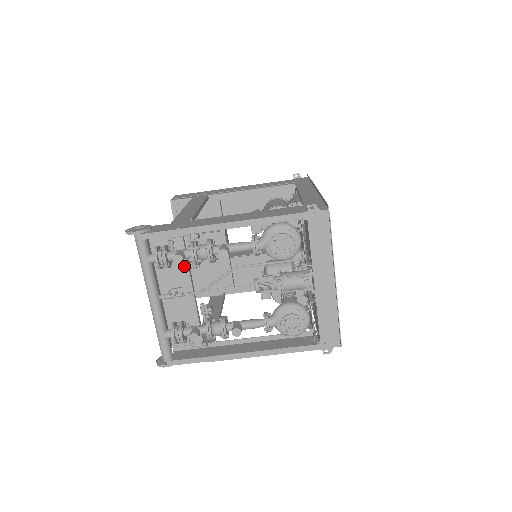
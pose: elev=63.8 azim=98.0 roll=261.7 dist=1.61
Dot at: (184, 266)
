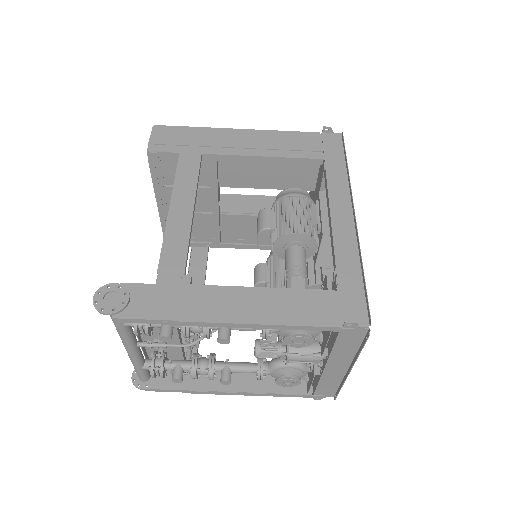
Dot at: occluded
